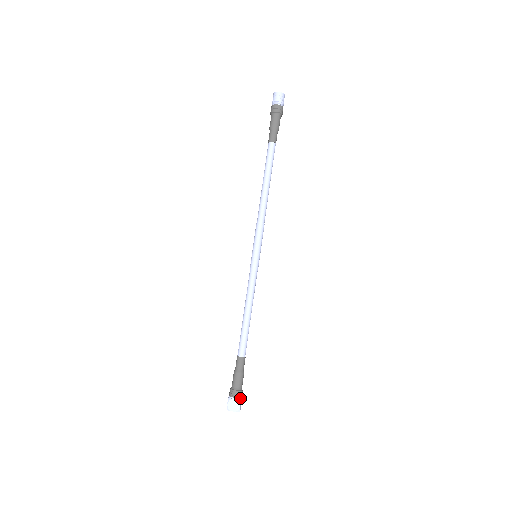
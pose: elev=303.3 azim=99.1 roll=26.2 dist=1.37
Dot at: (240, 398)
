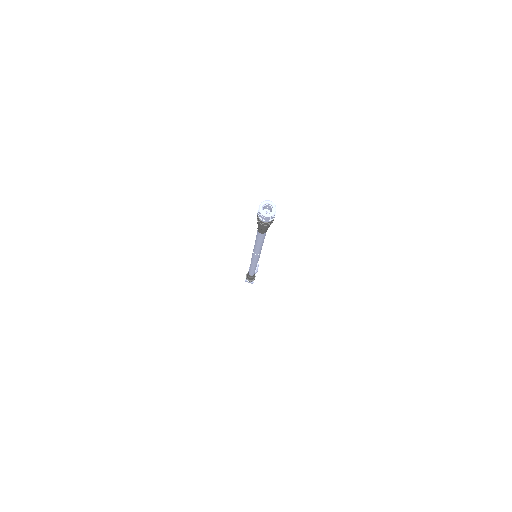
Dot at: (253, 281)
